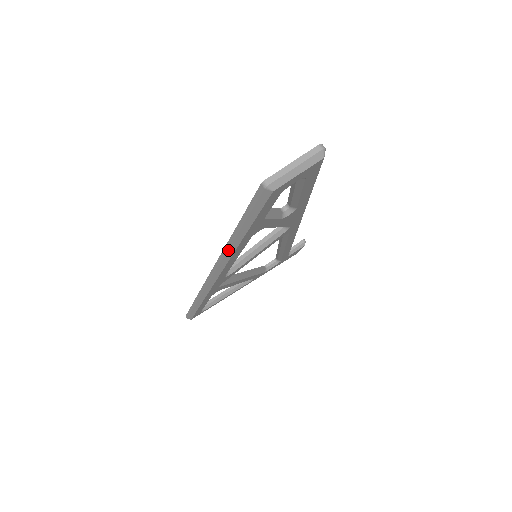
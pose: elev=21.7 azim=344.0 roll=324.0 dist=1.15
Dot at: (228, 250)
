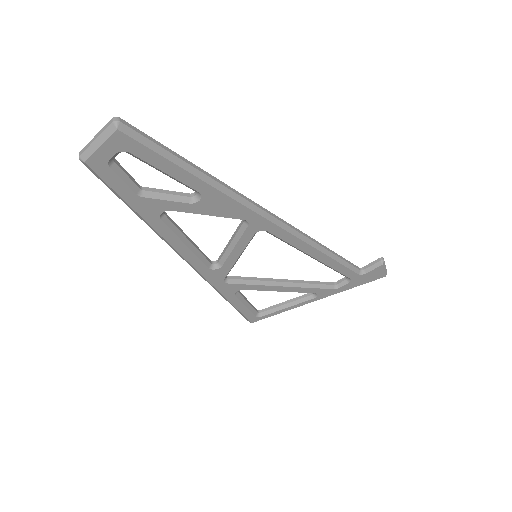
Dot at: (154, 231)
